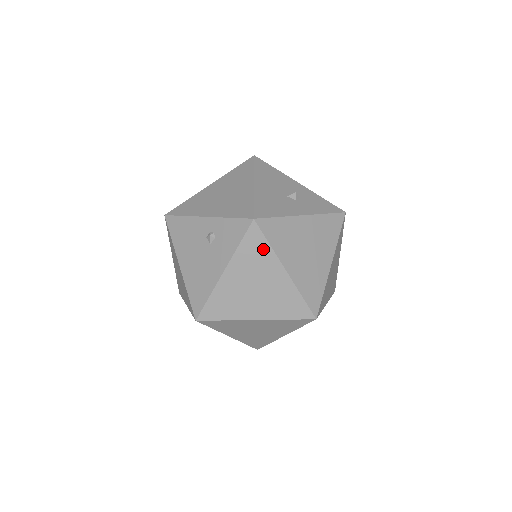
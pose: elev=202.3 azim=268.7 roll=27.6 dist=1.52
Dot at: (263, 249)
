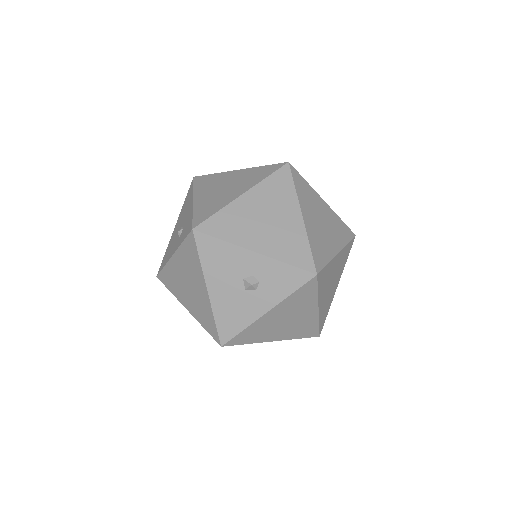
Dot at: occluded
